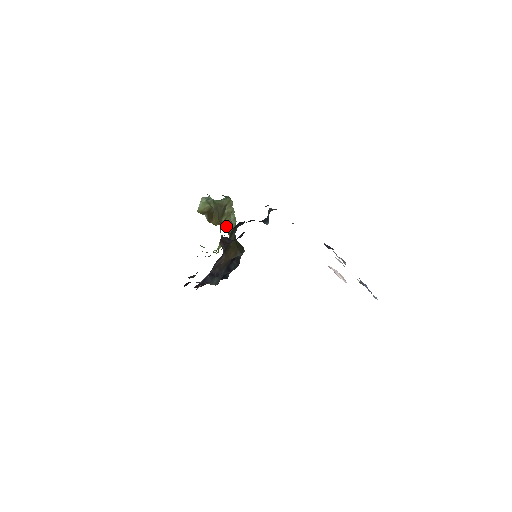
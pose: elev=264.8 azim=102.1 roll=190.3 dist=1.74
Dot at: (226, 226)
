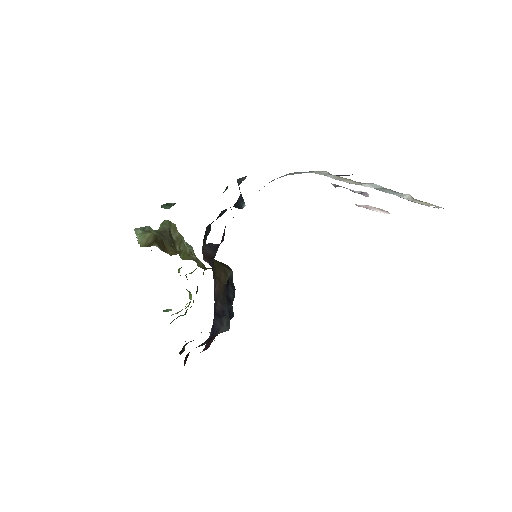
Dot at: (186, 255)
